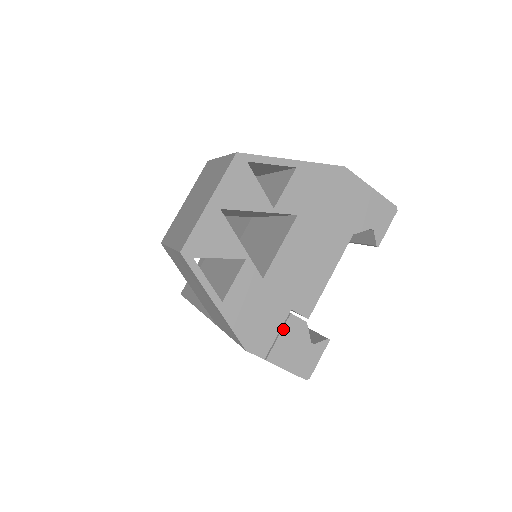
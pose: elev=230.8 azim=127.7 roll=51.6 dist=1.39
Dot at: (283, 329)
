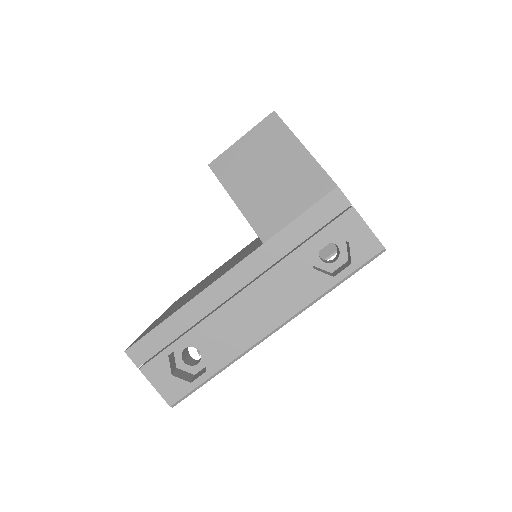
Dot at: occluded
